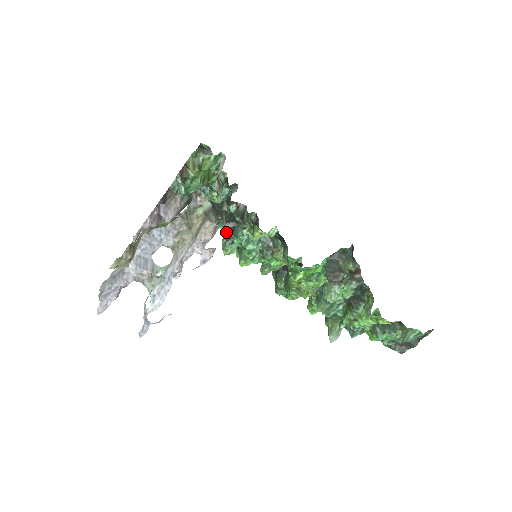
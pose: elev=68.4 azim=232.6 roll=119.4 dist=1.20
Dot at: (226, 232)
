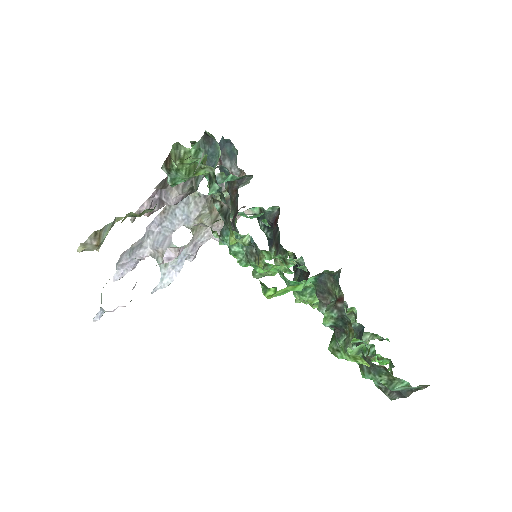
Dot at: (231, 225)
